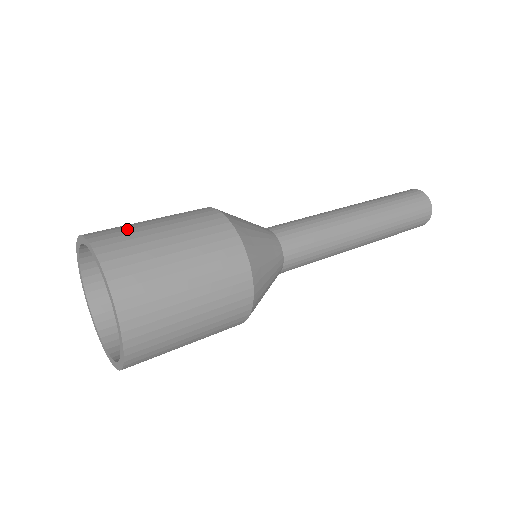
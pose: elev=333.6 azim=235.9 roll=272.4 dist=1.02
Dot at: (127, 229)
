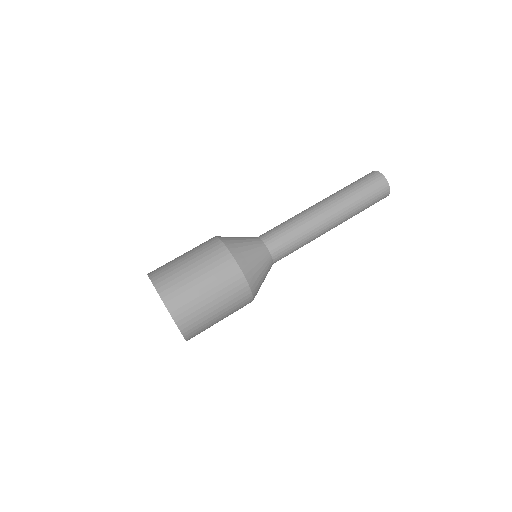
Dot at: (179, 281)
